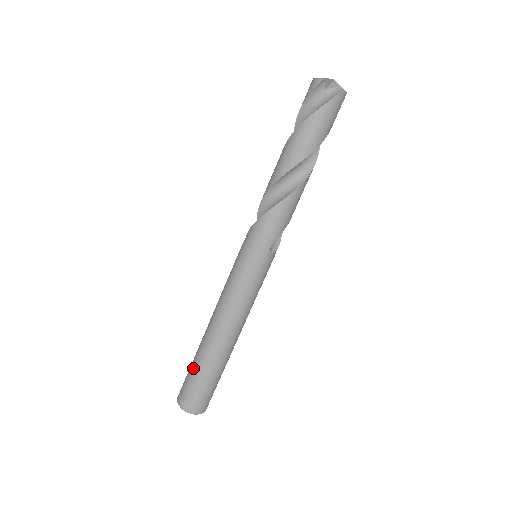
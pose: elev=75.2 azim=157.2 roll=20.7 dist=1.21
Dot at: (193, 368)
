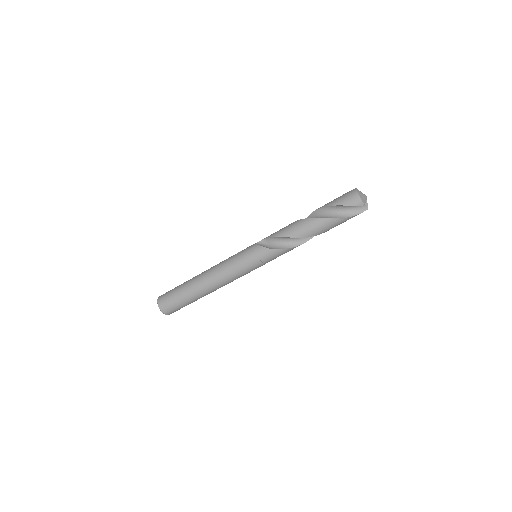
Dot at: (182, 298)
